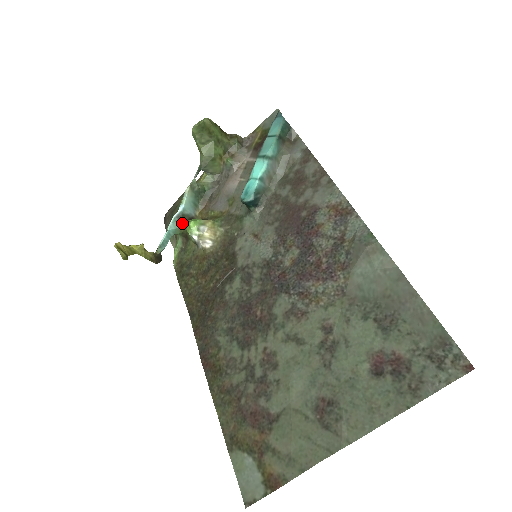
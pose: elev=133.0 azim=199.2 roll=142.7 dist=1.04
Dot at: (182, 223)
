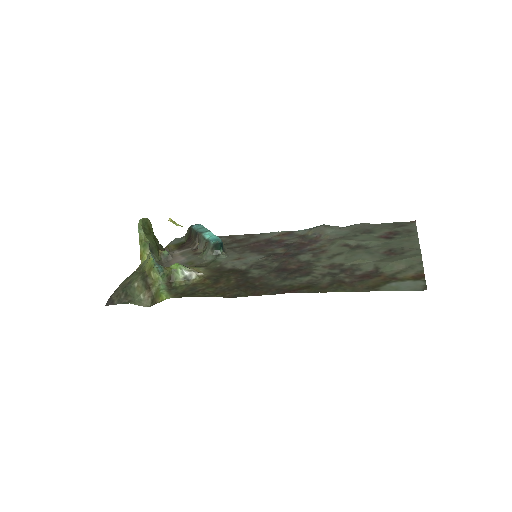
Dot at: (165, 267)
